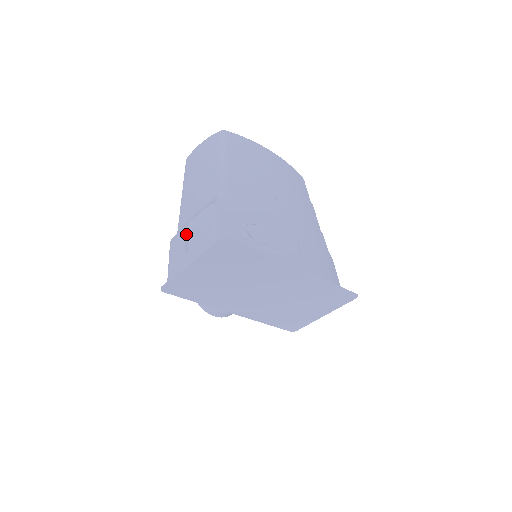
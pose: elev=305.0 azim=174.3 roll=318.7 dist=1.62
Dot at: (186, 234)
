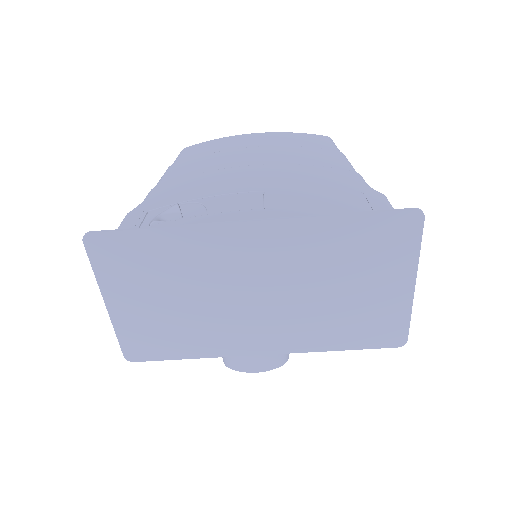
Dot at: occluded
